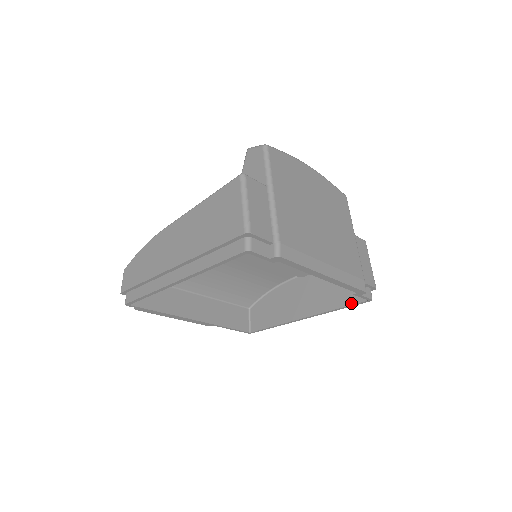
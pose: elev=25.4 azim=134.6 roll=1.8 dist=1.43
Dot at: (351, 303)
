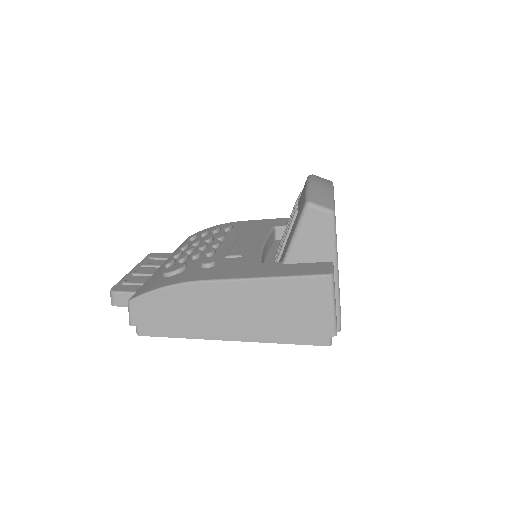
Dot at: occluded
